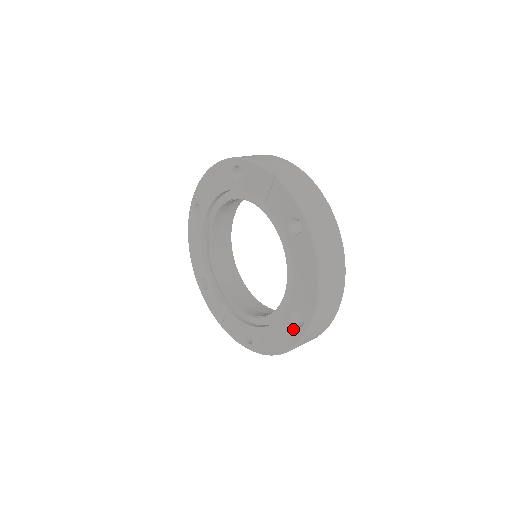
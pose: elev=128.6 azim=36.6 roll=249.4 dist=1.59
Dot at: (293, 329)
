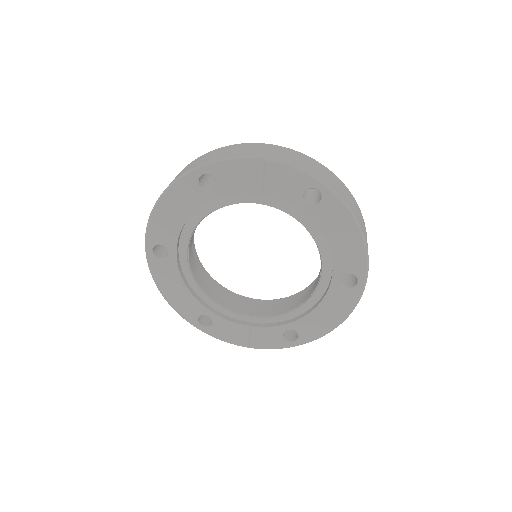
Dot at: (347, 293)
